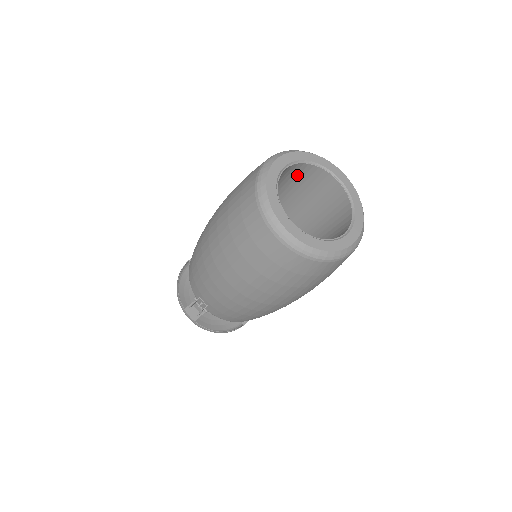
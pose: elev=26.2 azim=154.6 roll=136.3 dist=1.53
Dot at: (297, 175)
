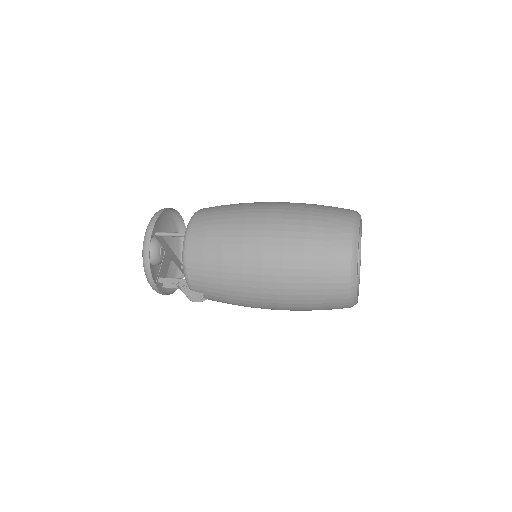
Dot at: occluded
